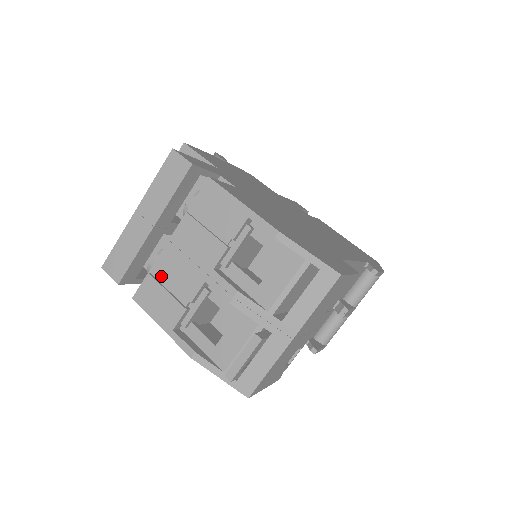
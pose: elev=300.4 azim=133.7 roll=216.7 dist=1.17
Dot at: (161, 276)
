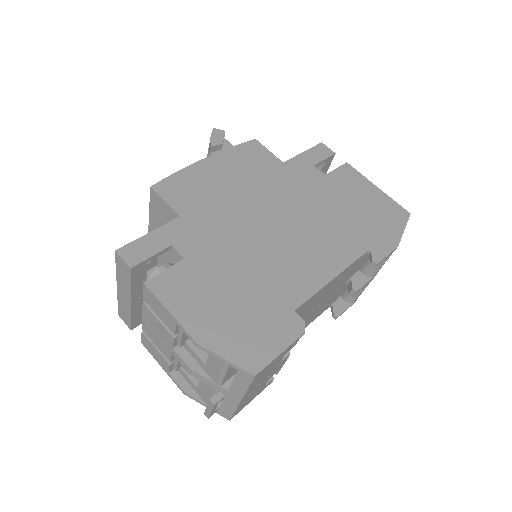
Dot at: (150, 336)
